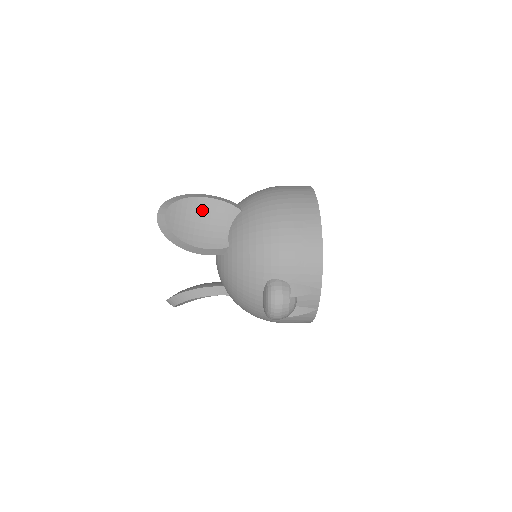
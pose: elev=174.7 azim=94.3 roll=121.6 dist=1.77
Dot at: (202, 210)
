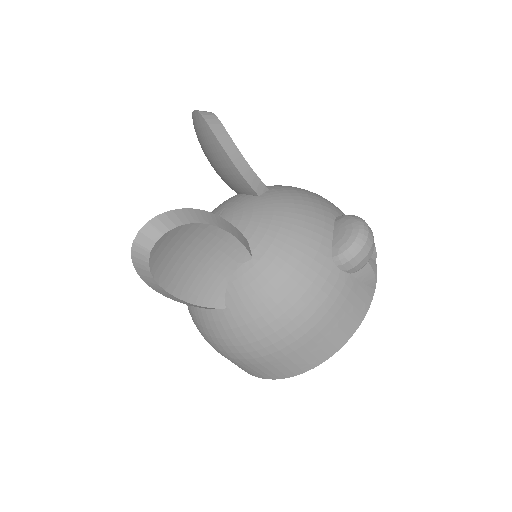
Dot at: occluded
